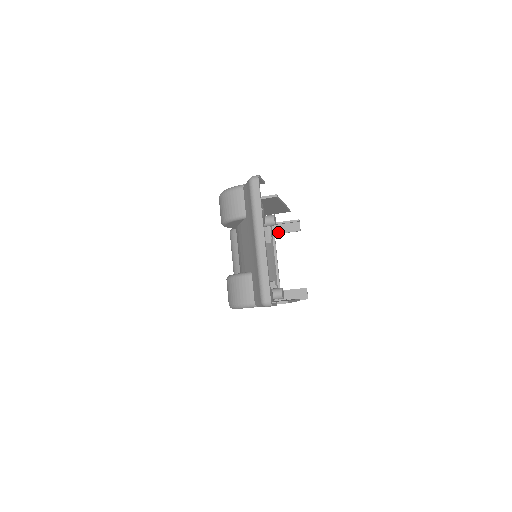
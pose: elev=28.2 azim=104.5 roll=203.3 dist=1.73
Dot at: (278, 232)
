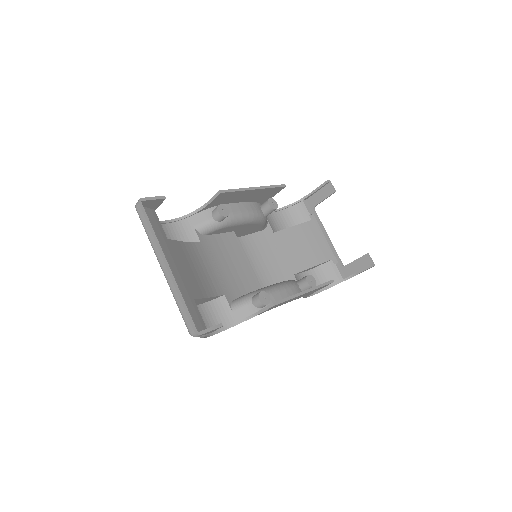
Dot at: (315, 204)
